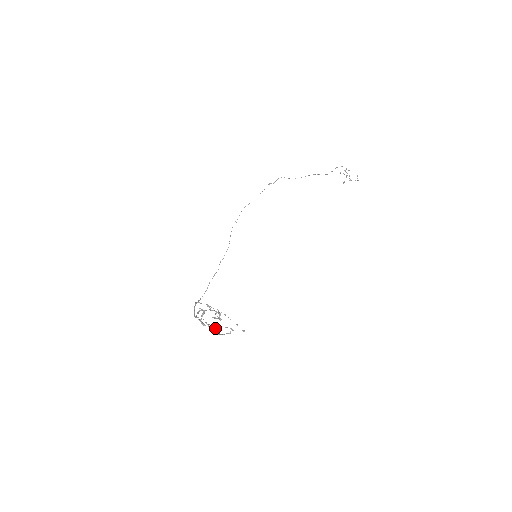
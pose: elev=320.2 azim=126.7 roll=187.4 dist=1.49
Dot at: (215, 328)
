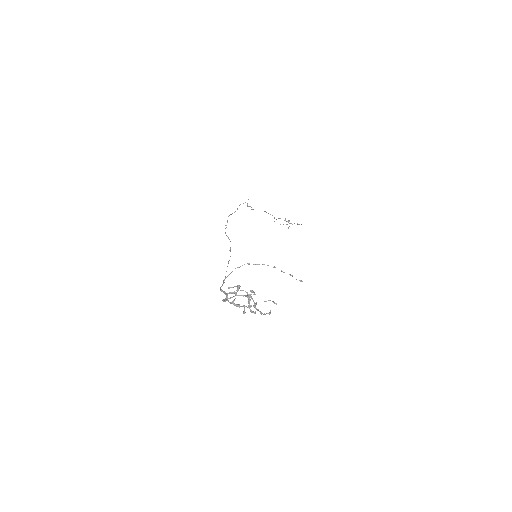
Dot at: (256, 302)
